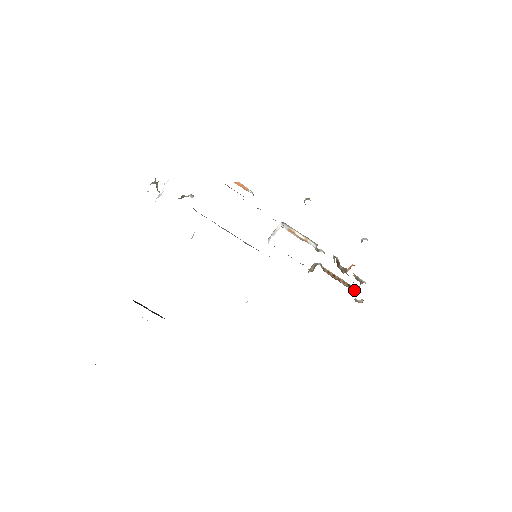
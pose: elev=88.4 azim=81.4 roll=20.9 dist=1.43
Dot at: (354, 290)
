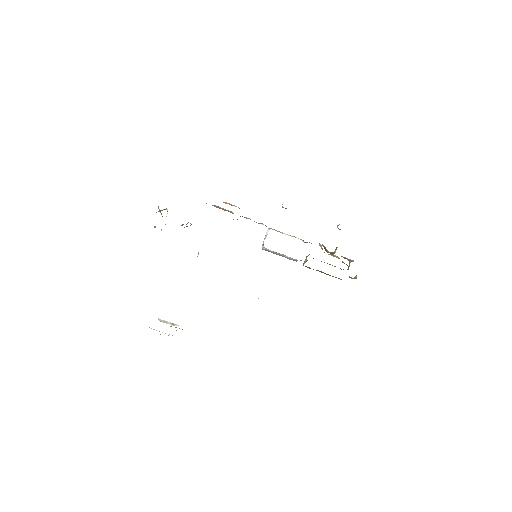
Dot at: occluded
